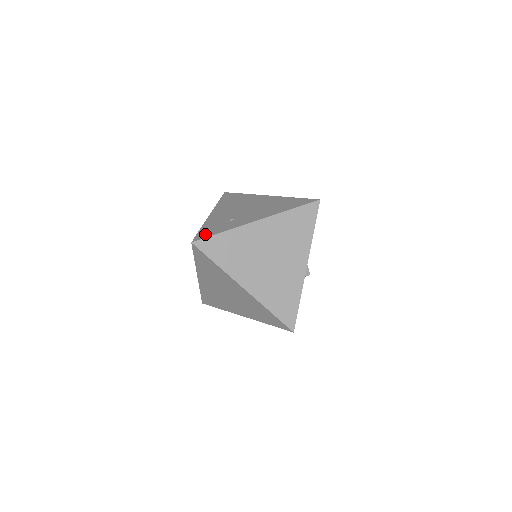
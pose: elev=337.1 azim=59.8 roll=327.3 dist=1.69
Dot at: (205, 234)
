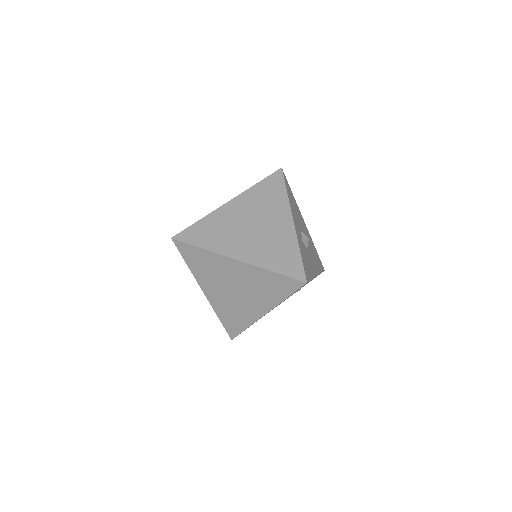
Dot at: occluded
